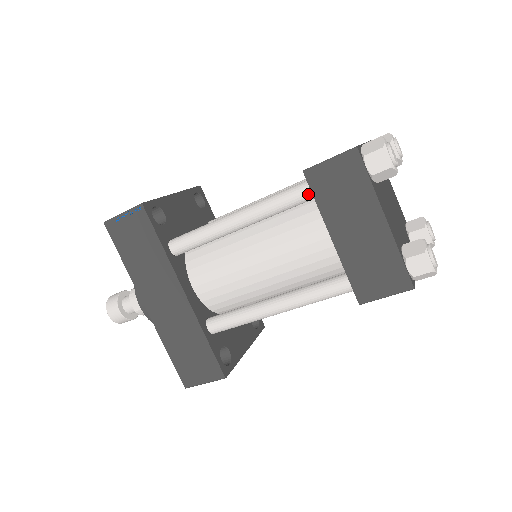
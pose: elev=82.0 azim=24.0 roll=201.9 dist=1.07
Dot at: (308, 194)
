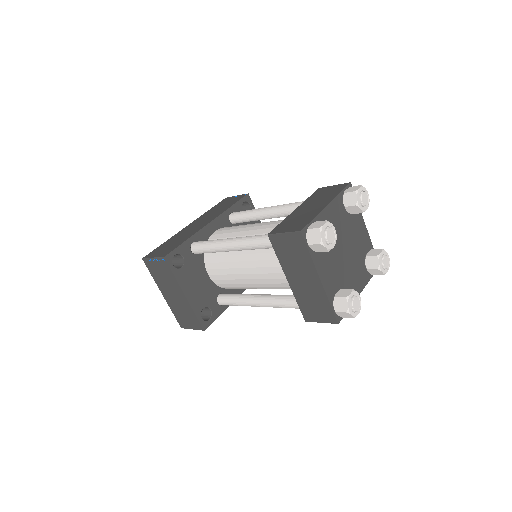
Dot at: occluded
